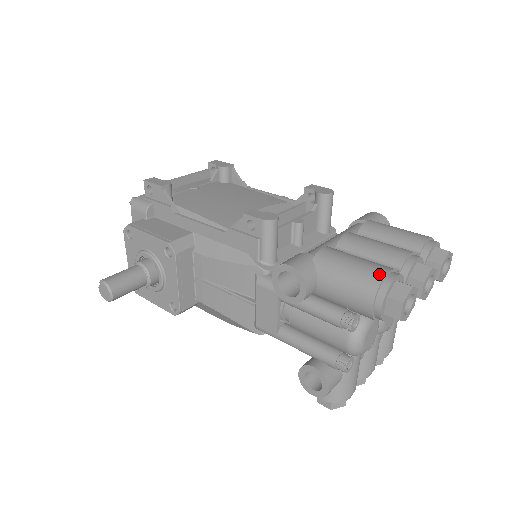
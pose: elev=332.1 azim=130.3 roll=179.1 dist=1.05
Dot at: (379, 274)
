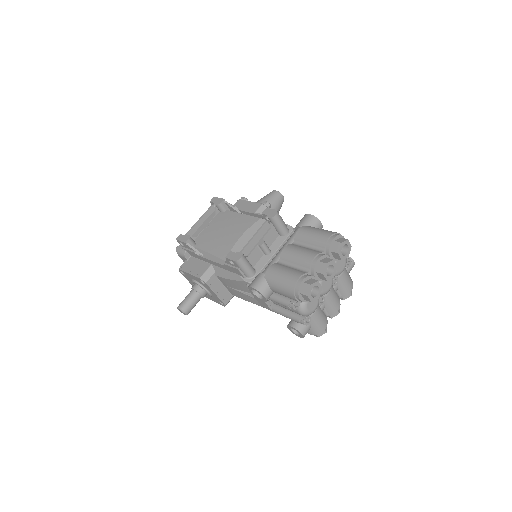
Dot at: (293, 282)
